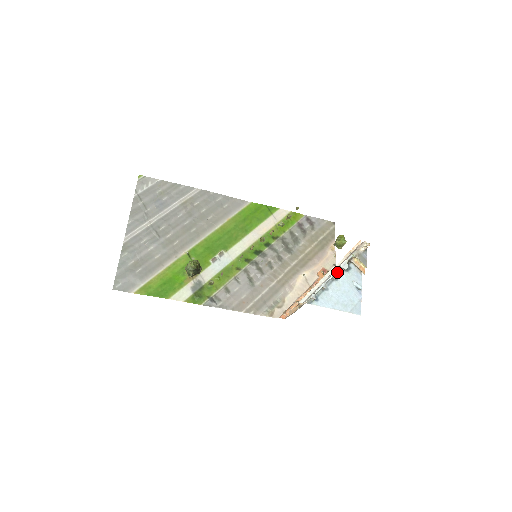
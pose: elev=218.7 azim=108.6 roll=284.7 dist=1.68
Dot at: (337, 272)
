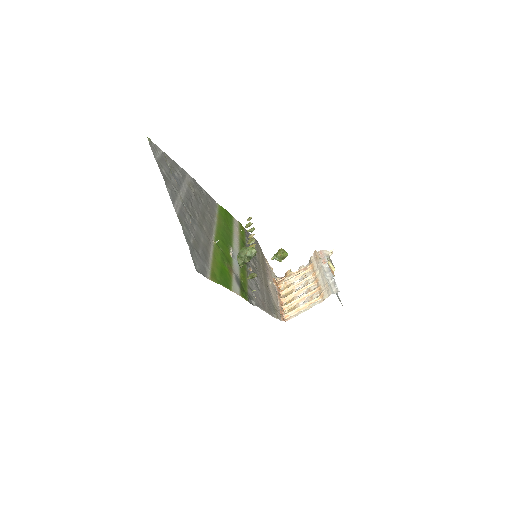
Dot at: occluded
